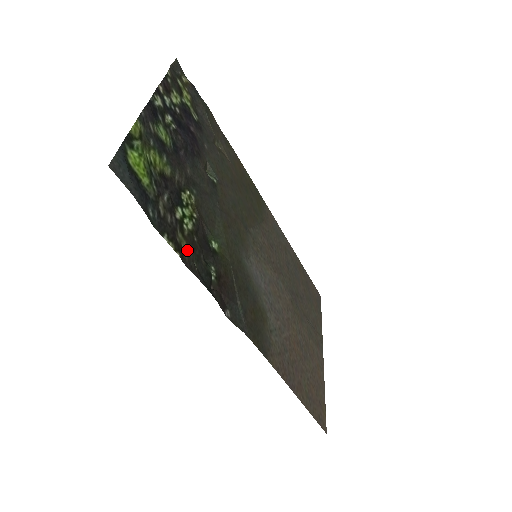
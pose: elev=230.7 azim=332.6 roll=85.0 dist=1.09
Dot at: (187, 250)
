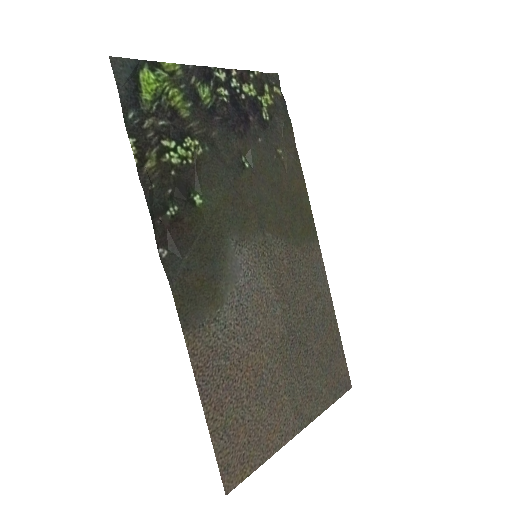
Dot at: (152, 169)
